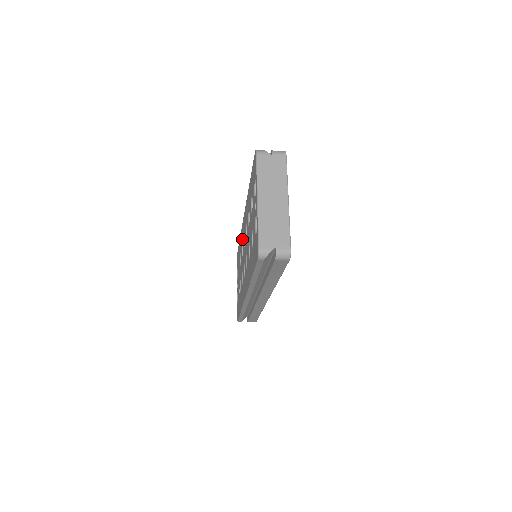
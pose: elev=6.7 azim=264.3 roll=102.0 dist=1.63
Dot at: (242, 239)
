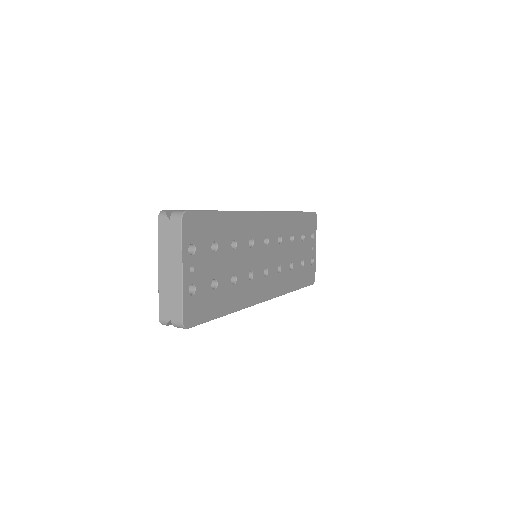
Dot at: occluded
